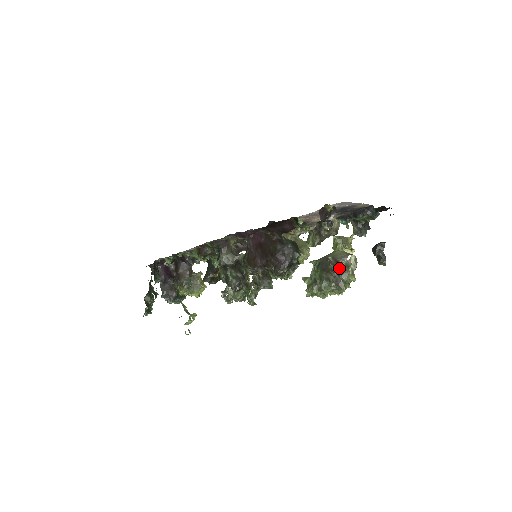
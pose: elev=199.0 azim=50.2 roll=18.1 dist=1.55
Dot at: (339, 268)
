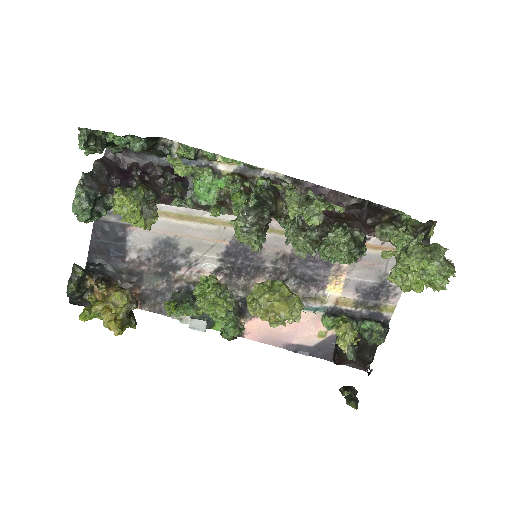
Dot at: occluded
